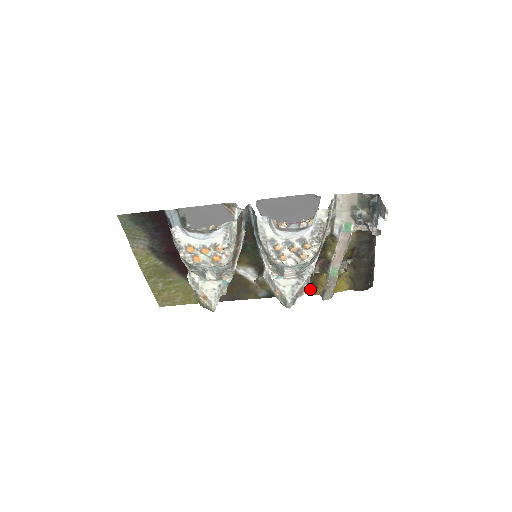
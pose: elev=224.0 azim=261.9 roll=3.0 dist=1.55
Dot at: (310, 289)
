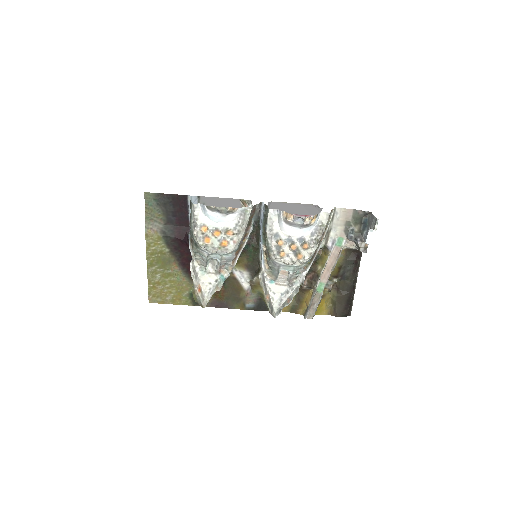
Dot at: (294, 307)
